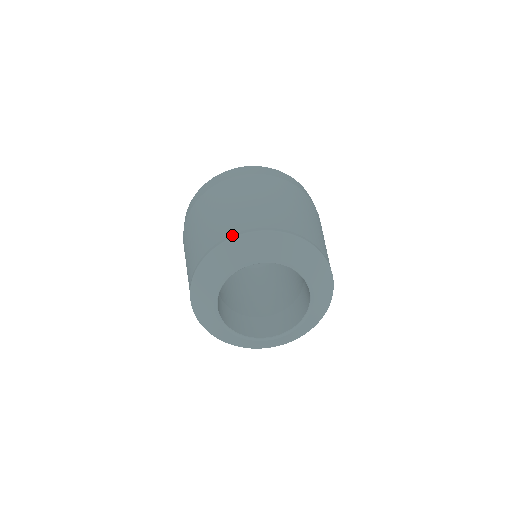
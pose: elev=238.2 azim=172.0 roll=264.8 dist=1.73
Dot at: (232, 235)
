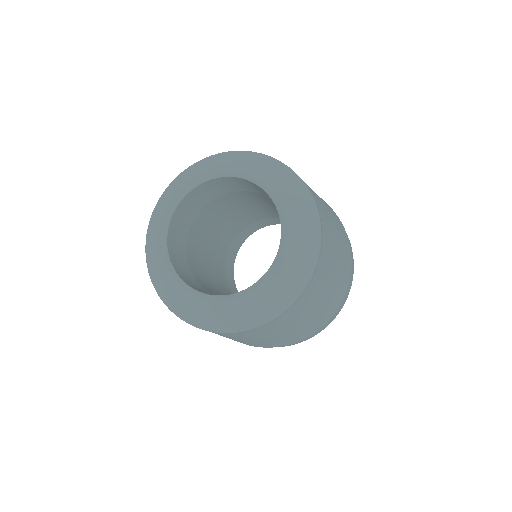
Dot at: occluded
